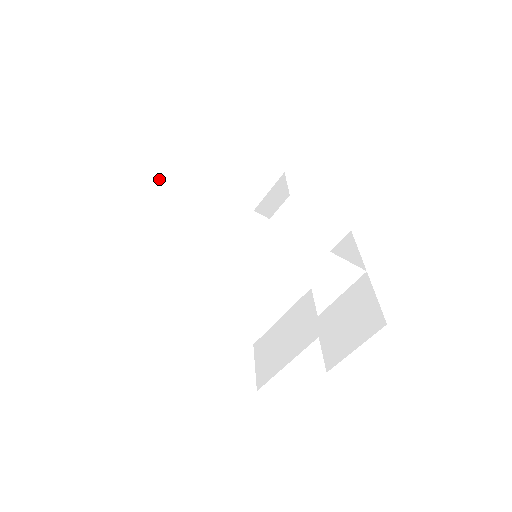
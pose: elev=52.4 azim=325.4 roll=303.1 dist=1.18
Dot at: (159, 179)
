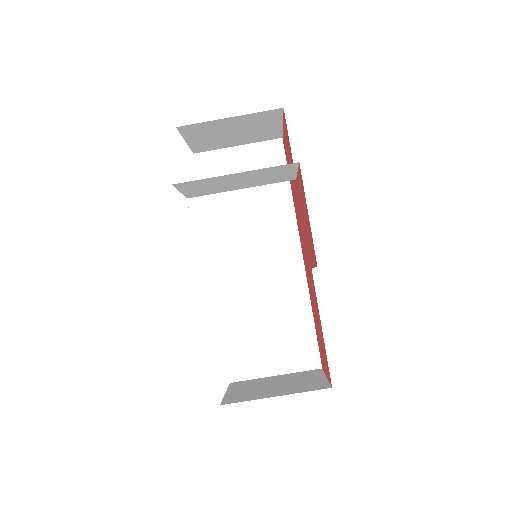
Dot at: occluded
